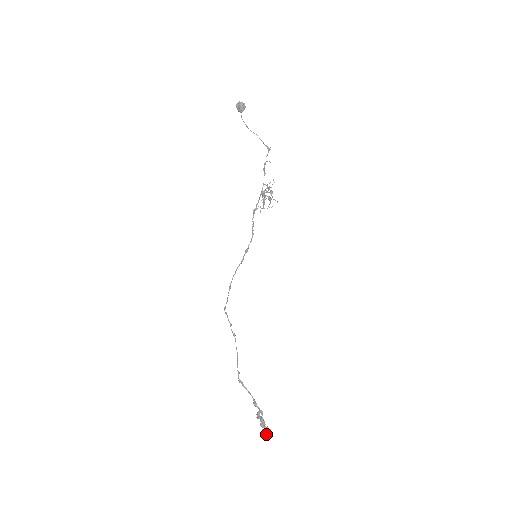
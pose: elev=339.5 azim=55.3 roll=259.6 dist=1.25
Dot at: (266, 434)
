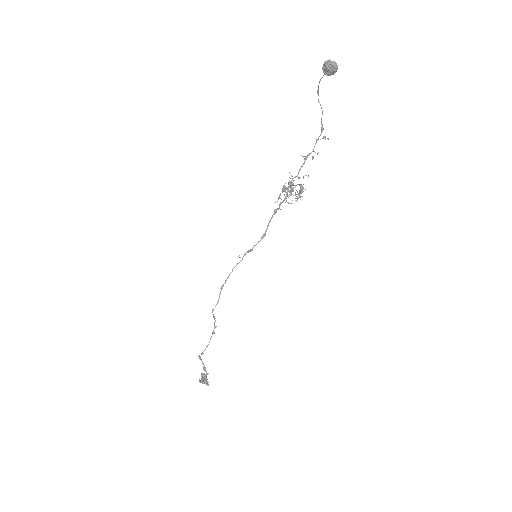
Dot at: (203, 383)
